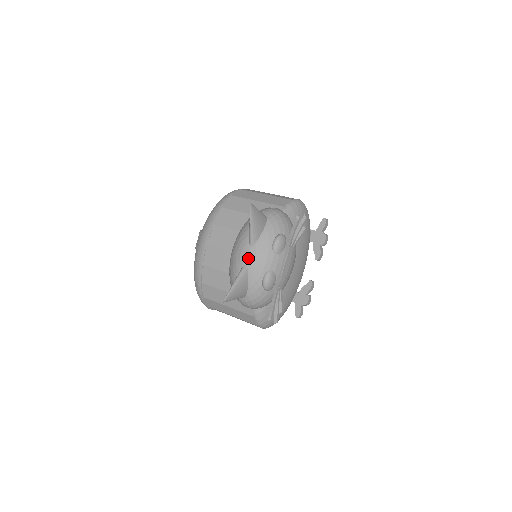
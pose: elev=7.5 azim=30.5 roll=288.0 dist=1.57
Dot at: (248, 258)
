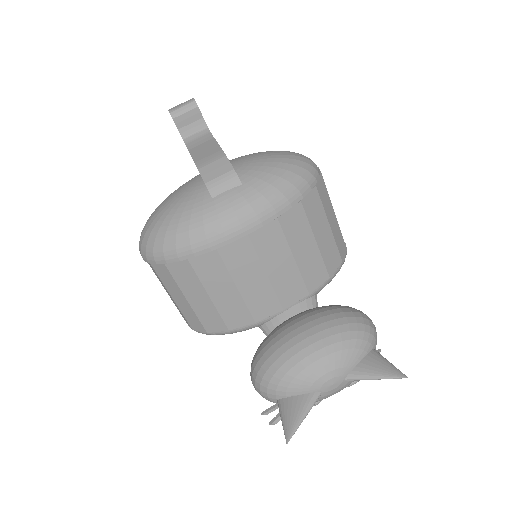
Dot at: (331, 390)
